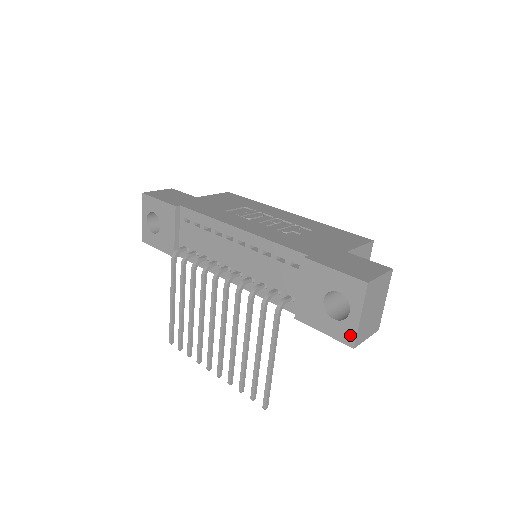
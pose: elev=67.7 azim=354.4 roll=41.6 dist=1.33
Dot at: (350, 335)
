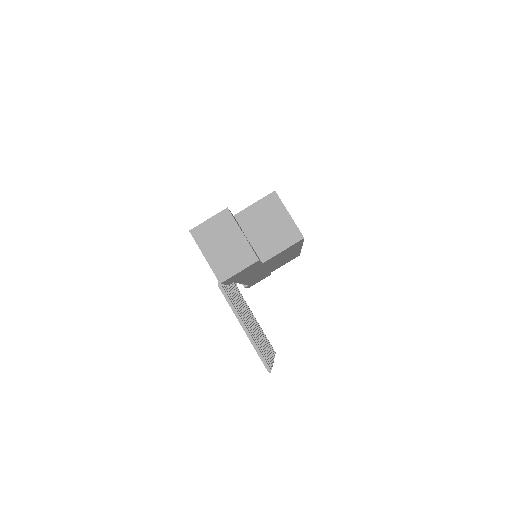
Dot at: (215, 275)
